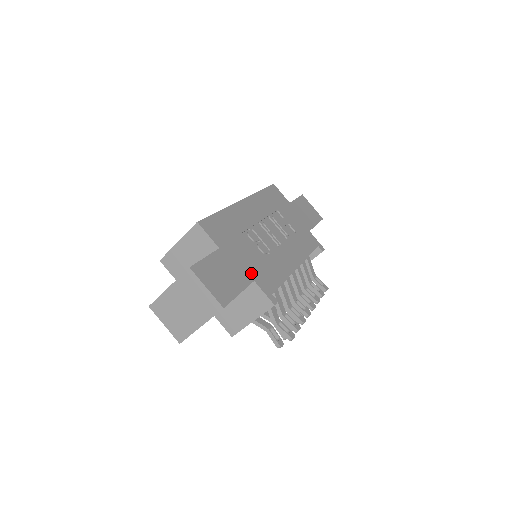
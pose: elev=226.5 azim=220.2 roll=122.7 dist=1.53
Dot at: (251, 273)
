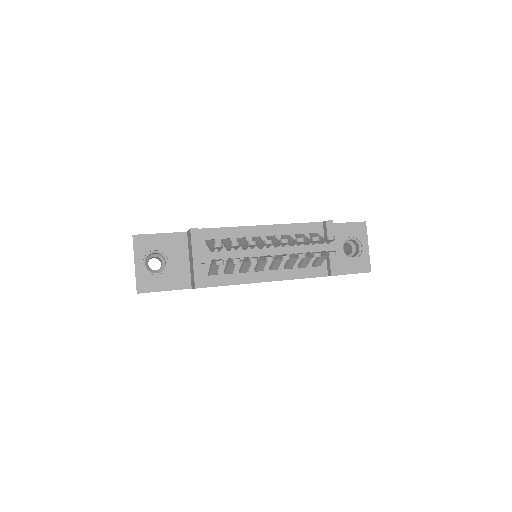
Dot at: occluded
